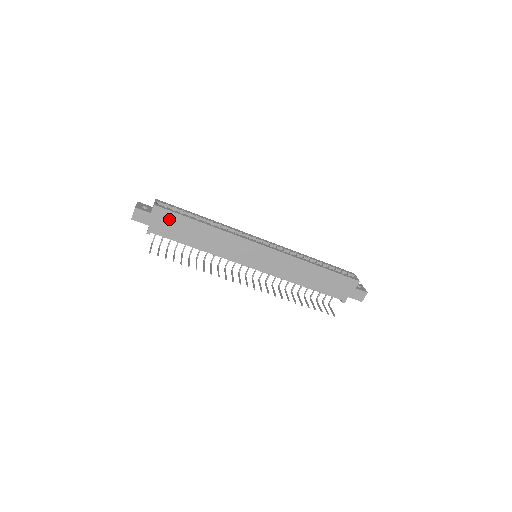
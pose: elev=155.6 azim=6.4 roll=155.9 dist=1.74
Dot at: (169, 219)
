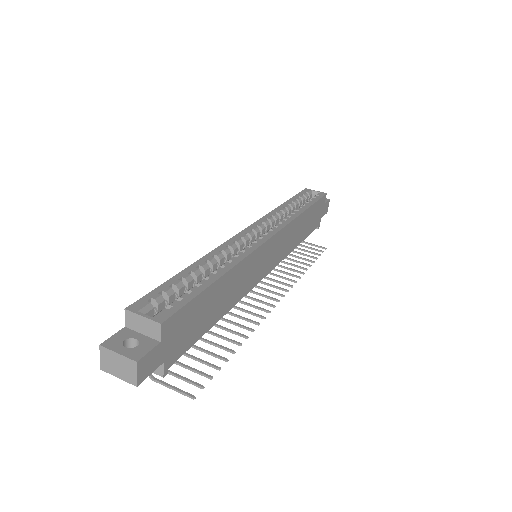
Dot at: (184, 320)
